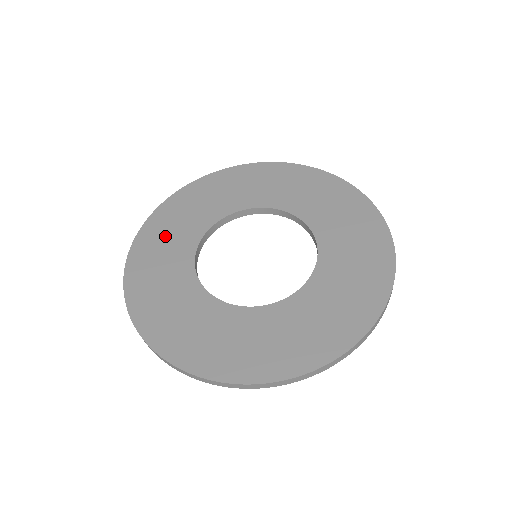
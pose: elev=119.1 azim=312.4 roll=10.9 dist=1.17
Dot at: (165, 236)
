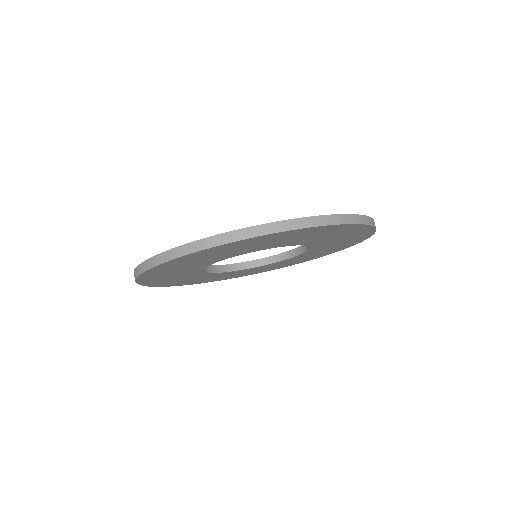
Dot at: occluded
